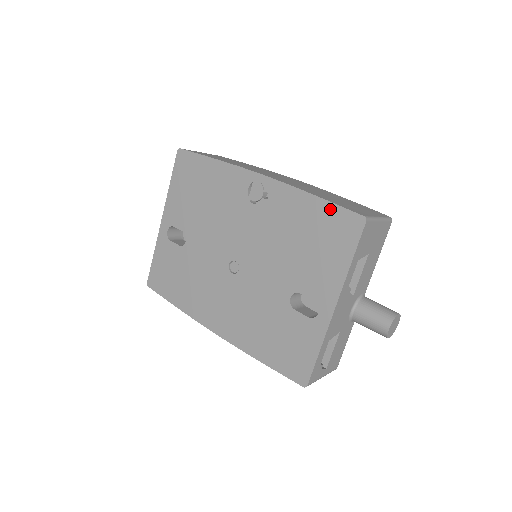
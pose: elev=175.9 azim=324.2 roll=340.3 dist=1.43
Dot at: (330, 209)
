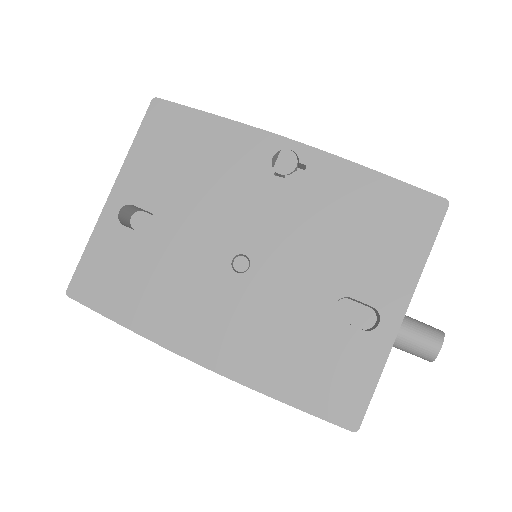
Dot at: (399, 189)
